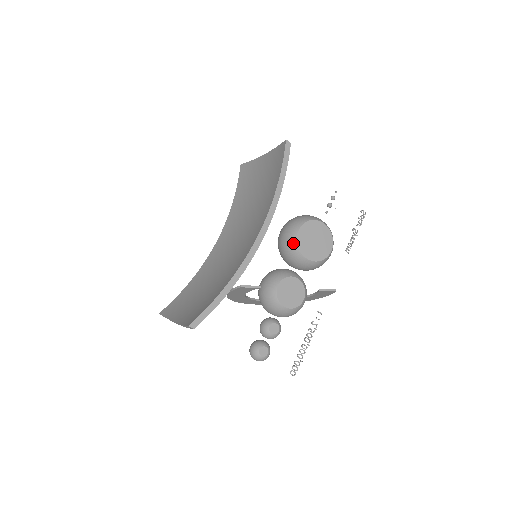
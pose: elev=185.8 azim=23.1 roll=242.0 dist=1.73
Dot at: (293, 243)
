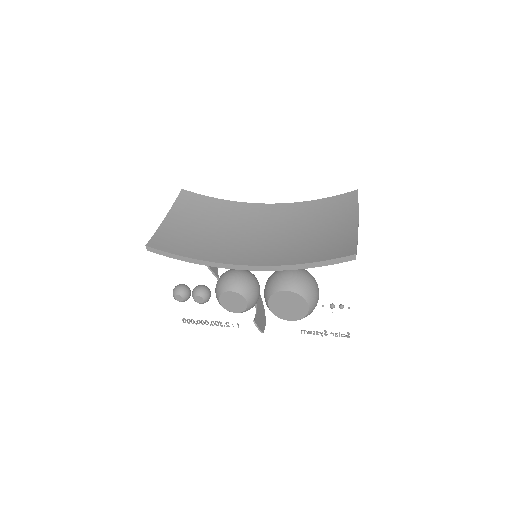
Dot at: (274, 289)
